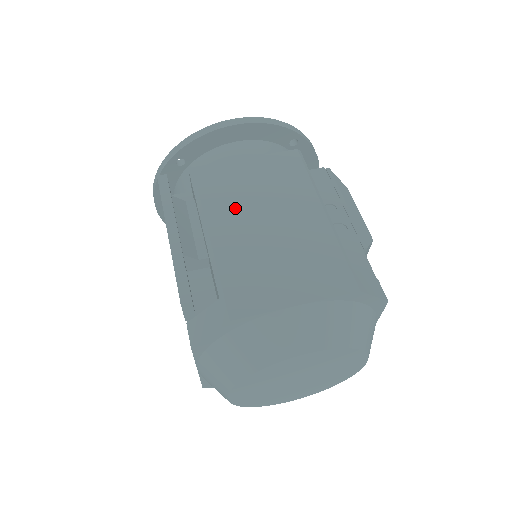
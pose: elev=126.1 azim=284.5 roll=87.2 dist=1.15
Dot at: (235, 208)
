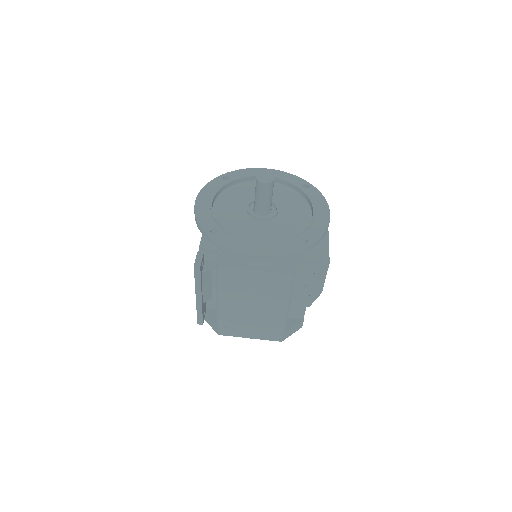
Dot at: (237, 296)
